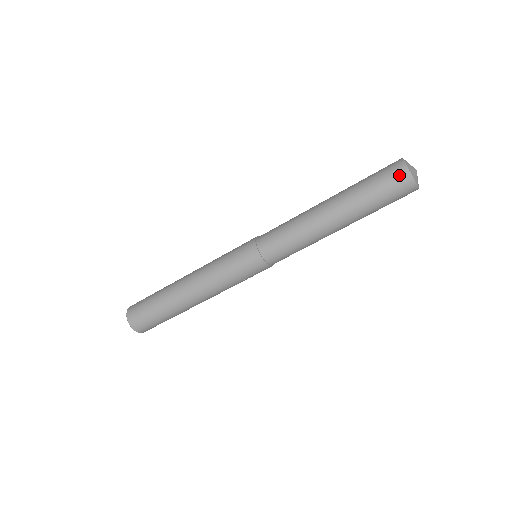
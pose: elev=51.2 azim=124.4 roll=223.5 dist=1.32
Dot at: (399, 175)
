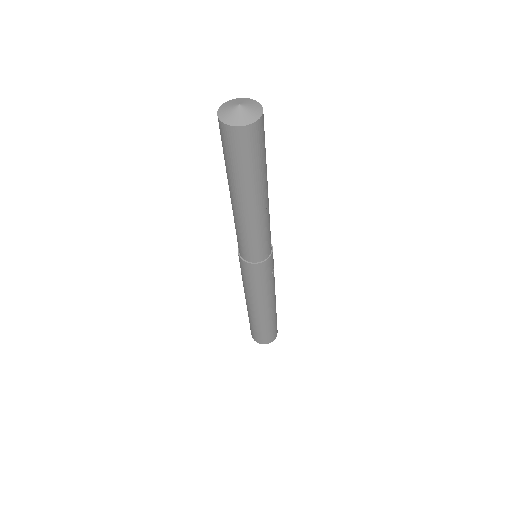
Dot at: (234, 137)
